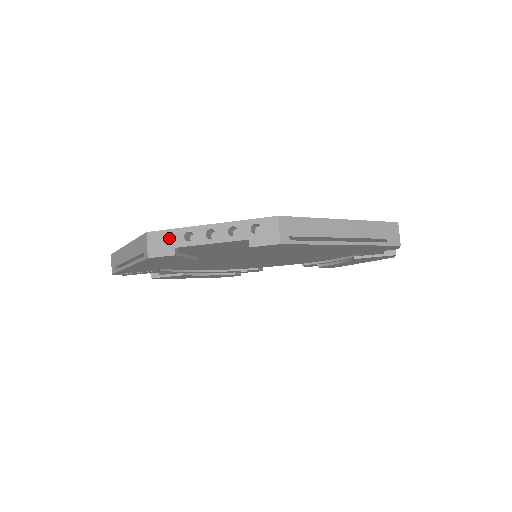
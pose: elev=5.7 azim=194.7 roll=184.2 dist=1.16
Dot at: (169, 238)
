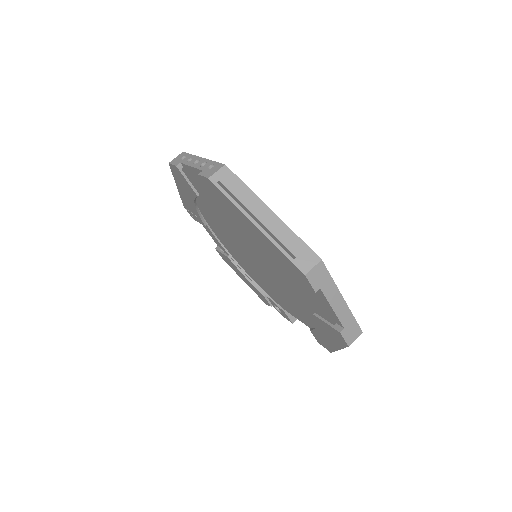
Dot at: occluded
